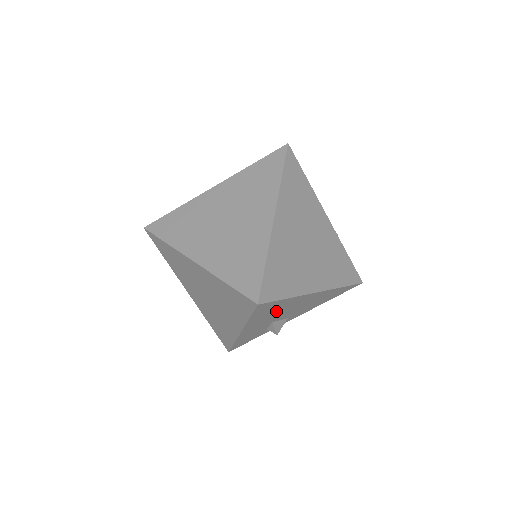
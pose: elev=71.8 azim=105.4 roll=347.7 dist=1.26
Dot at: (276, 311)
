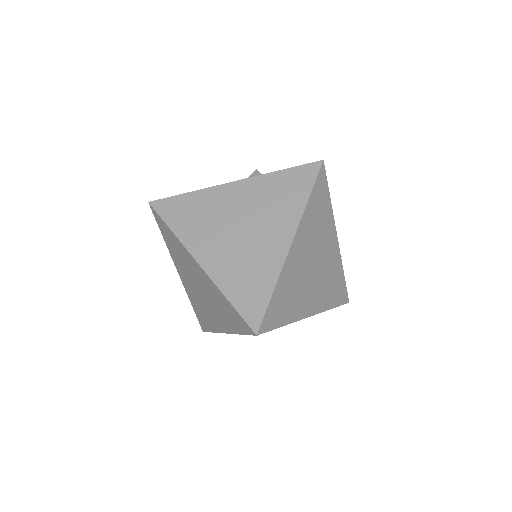
Dot at: occluded
